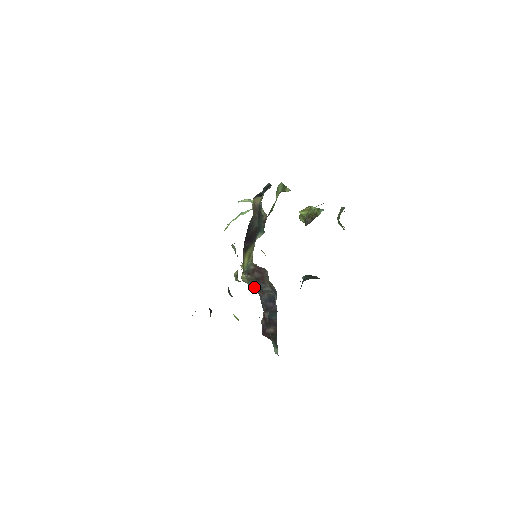
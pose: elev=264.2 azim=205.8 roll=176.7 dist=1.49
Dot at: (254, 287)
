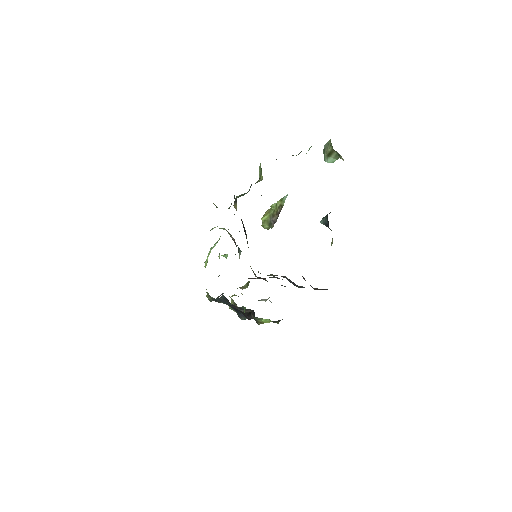
Dot at: (273, 275)
